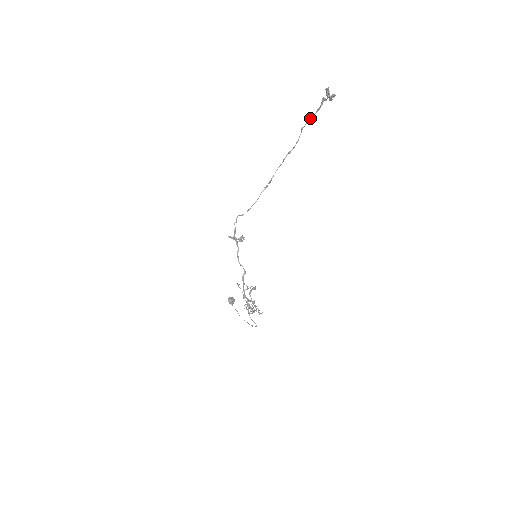
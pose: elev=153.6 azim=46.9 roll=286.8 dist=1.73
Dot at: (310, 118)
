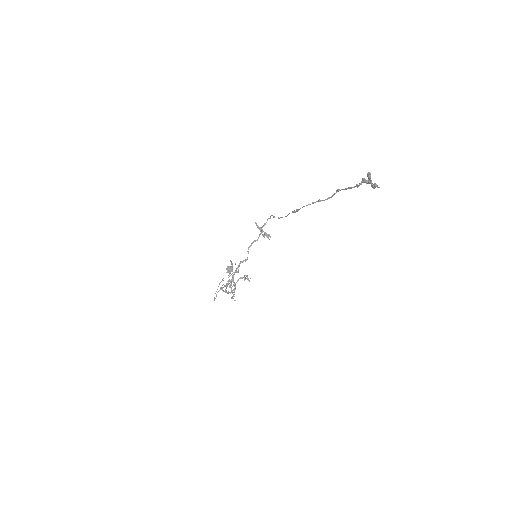
Dot at: (348, 187)
